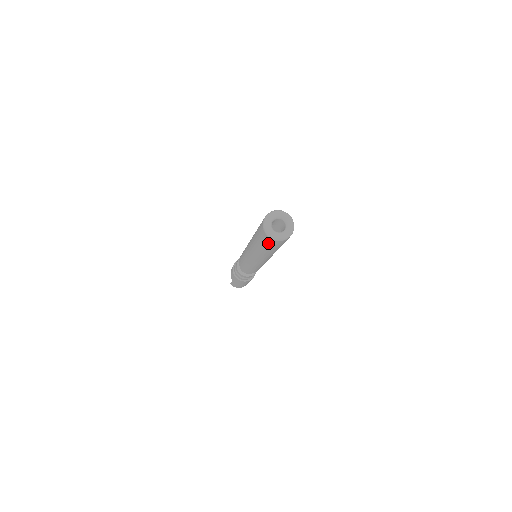
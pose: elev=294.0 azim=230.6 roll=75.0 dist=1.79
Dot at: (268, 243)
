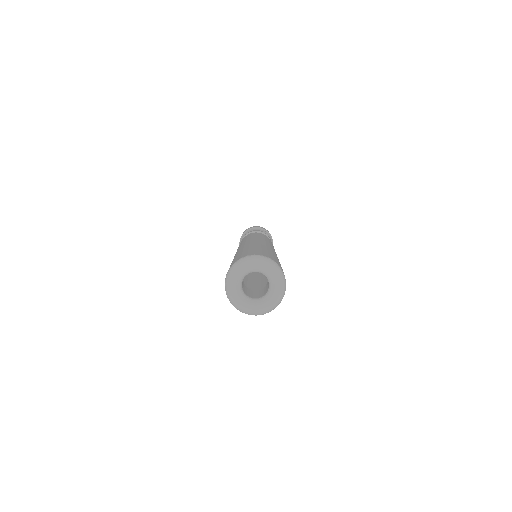
Dot at: occluded
